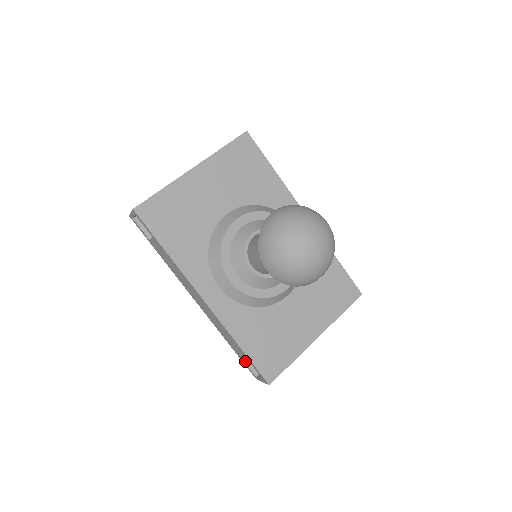
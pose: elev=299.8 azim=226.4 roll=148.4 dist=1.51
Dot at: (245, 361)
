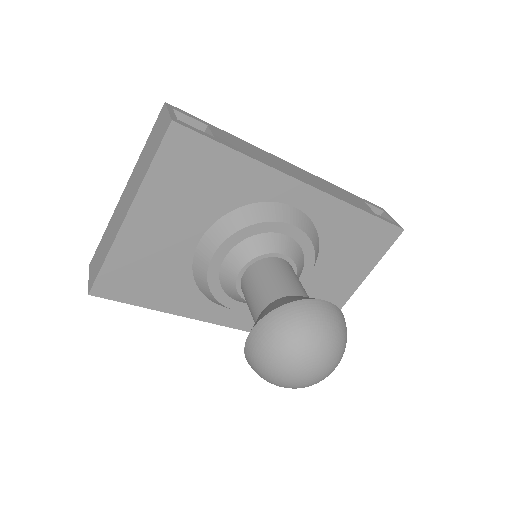
Dot at: occluded
